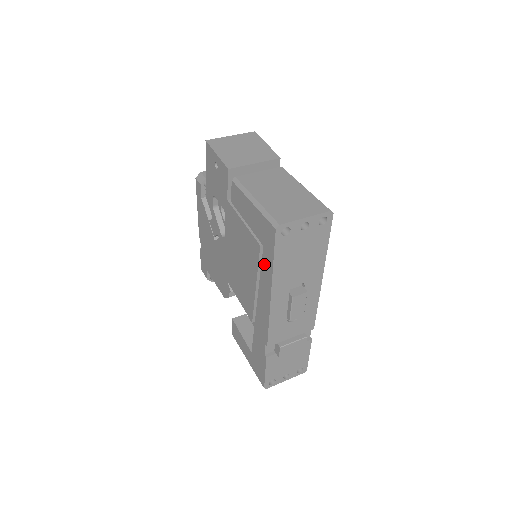
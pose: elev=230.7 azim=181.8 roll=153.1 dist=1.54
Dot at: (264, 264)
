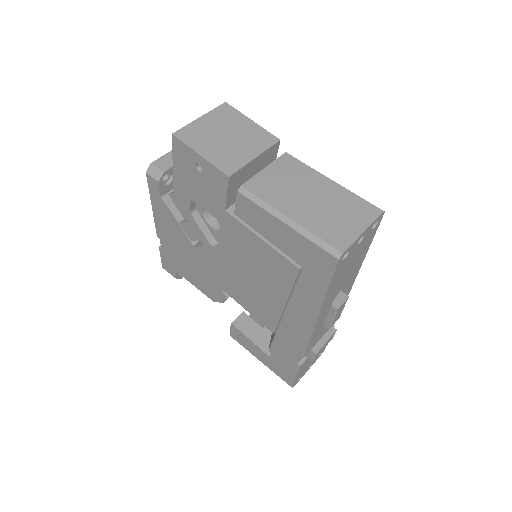
Dot at: (307, 288)
